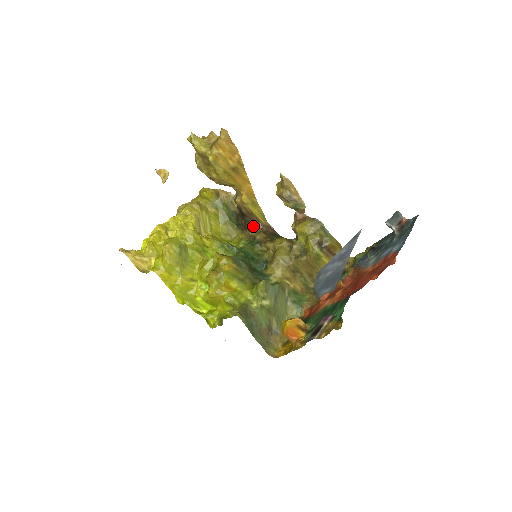
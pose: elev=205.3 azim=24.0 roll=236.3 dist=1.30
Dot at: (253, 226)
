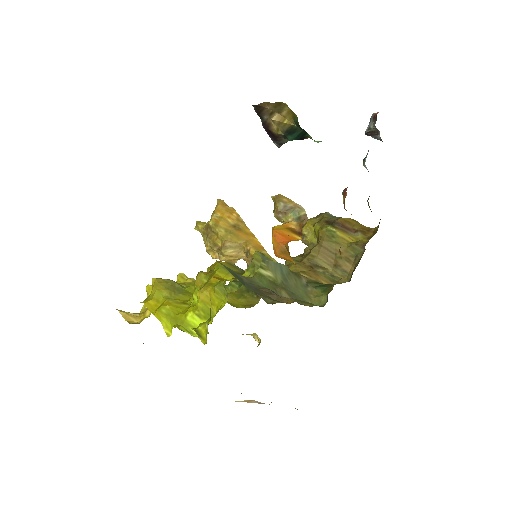
Dot at: occluded
